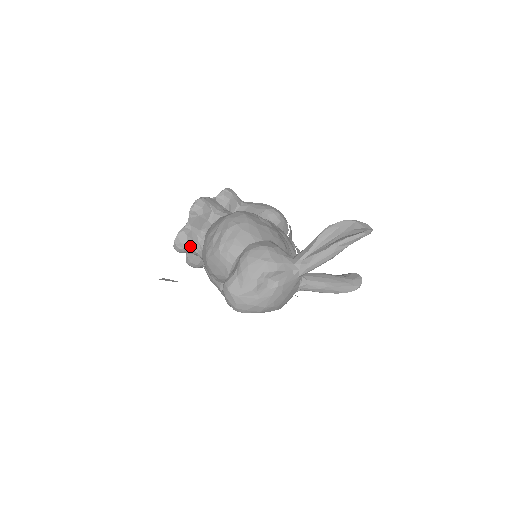
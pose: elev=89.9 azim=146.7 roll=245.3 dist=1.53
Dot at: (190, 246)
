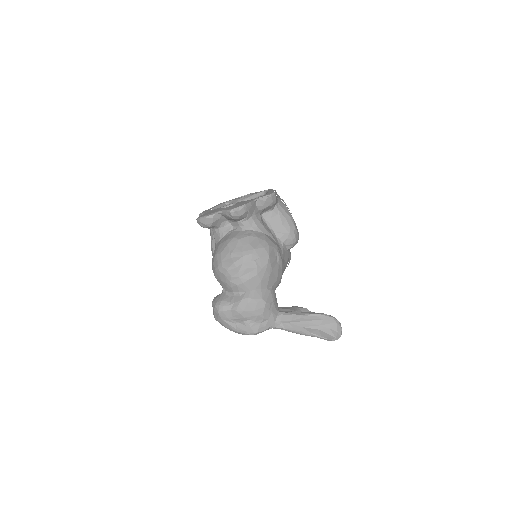
Dot at: (211, 227)
